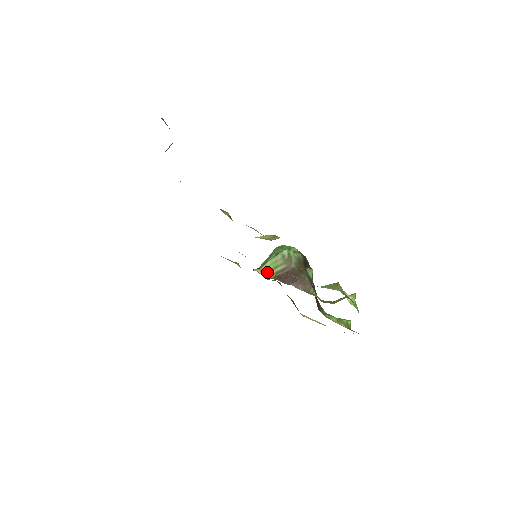
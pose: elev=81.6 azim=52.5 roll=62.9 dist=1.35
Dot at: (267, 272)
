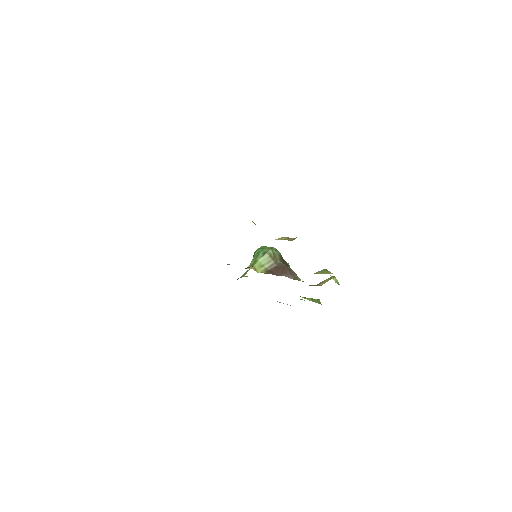
Dot at: (259, 269)
